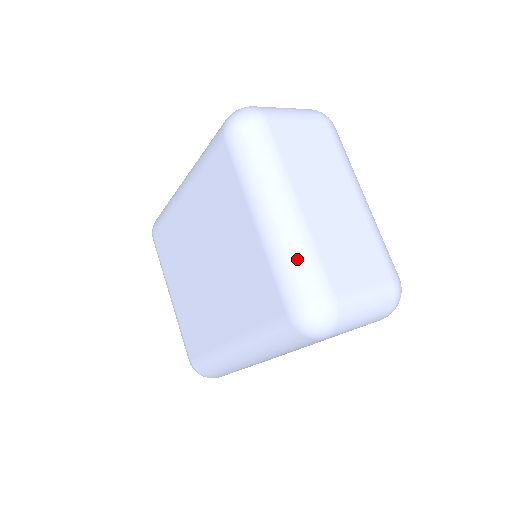
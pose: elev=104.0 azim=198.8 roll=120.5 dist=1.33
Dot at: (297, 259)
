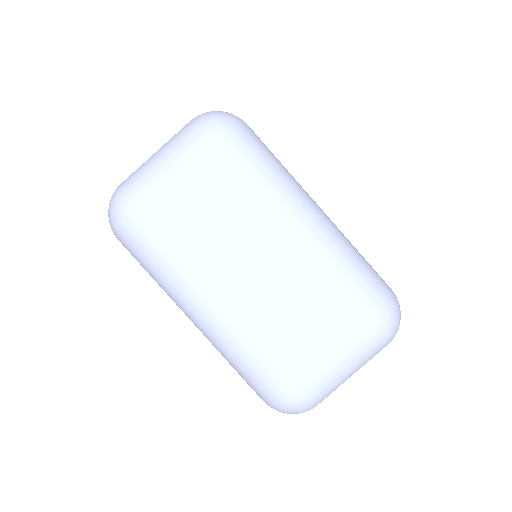
Dot at: (241, 363)
